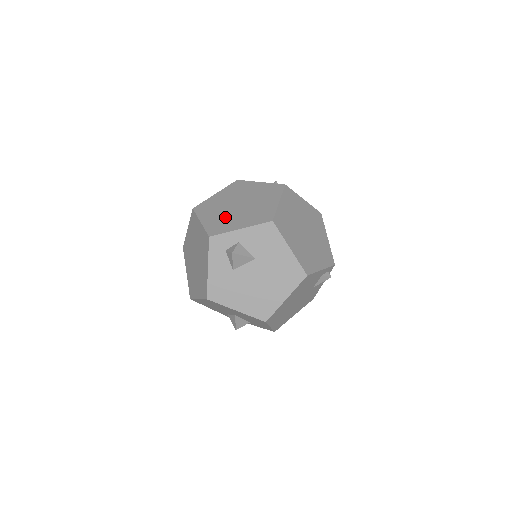
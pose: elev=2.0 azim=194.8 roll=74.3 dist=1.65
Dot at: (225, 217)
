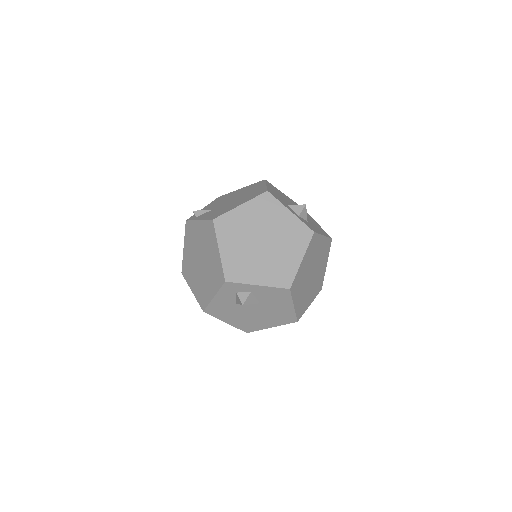
Dot at: (245, 257)
